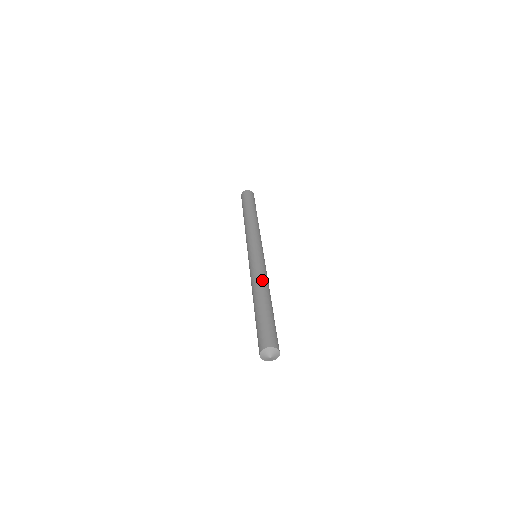
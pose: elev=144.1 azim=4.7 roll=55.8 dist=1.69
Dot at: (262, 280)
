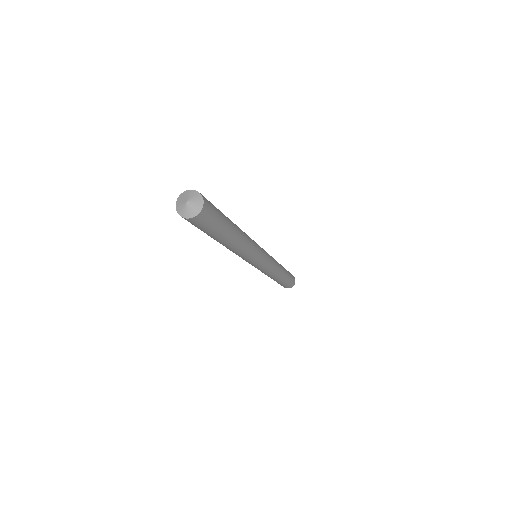
Dot at: occluded
